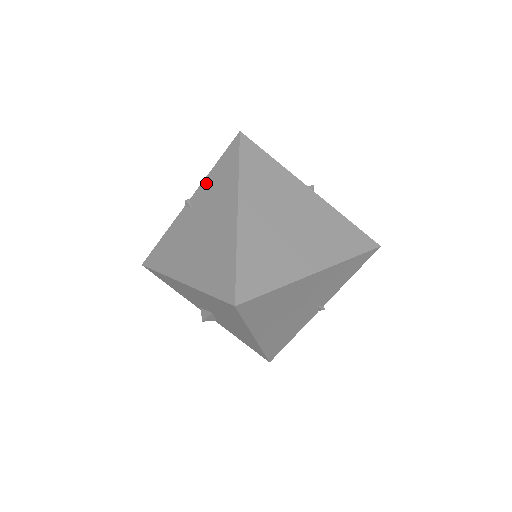
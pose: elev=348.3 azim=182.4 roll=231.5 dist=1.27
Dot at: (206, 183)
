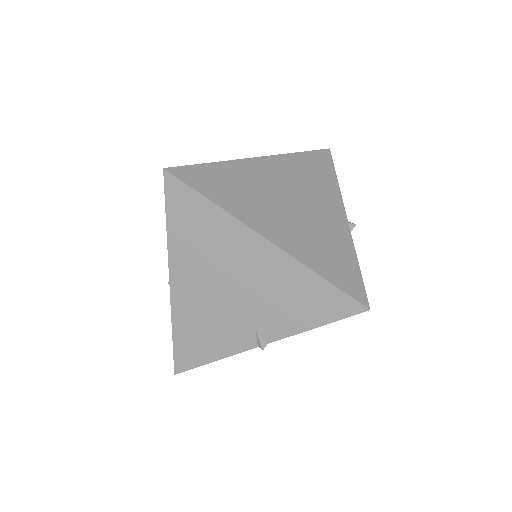
Dot at: occluded
